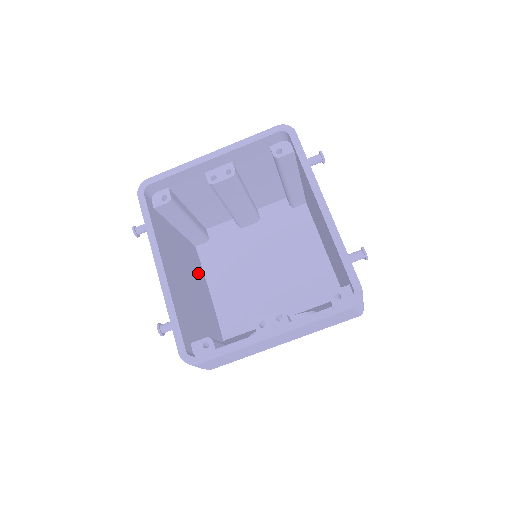
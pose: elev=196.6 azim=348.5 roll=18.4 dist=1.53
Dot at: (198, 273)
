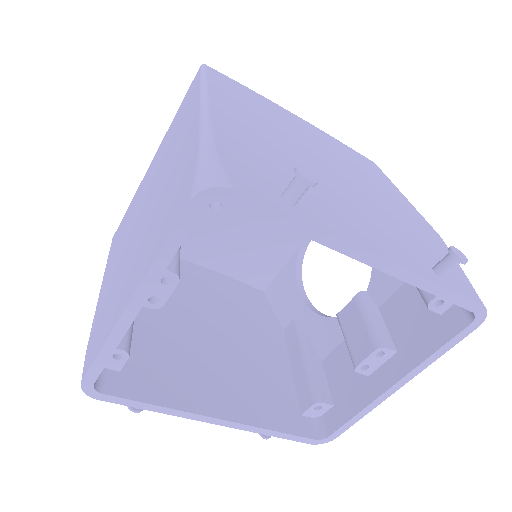
Dot at: (185, 282)
